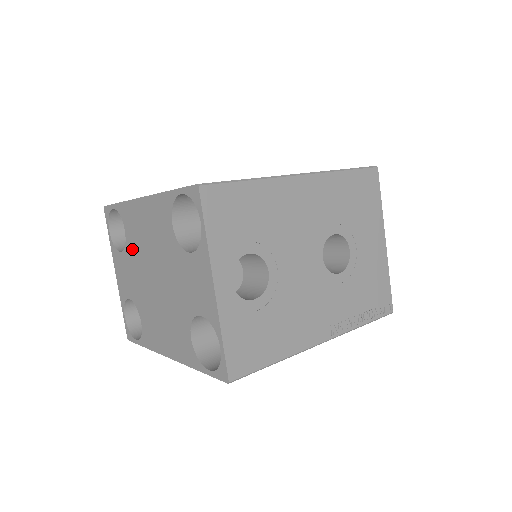
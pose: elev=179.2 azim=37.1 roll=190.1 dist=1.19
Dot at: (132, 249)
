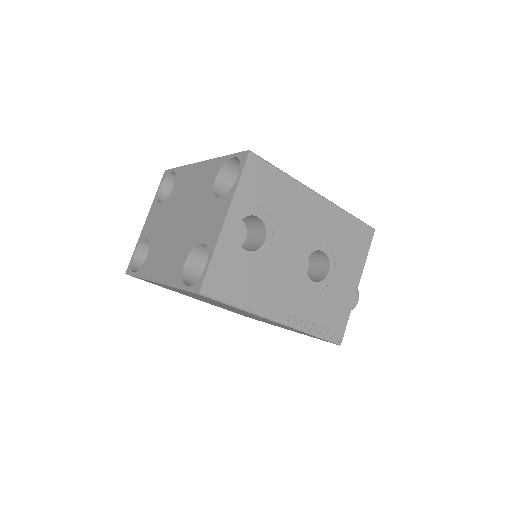
Dot at: (172, 200)
